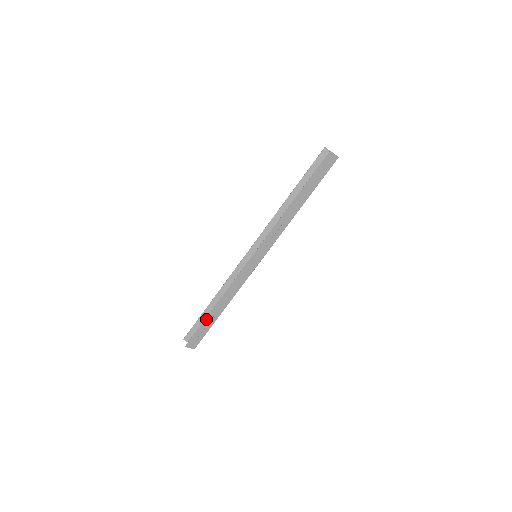
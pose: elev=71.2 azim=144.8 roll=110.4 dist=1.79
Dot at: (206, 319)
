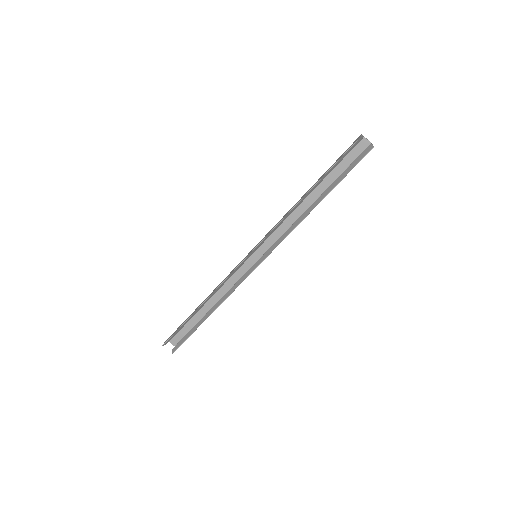
Dot at: occluded
